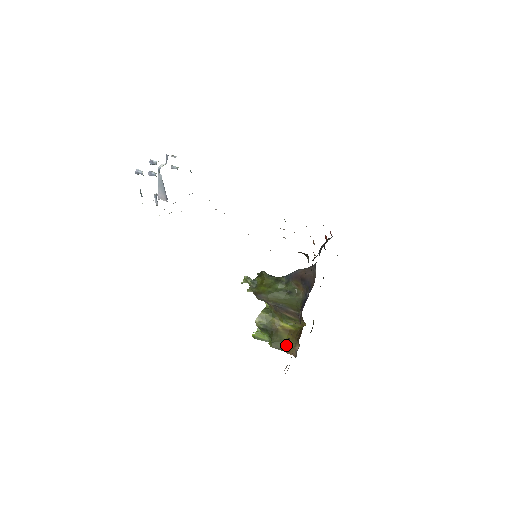
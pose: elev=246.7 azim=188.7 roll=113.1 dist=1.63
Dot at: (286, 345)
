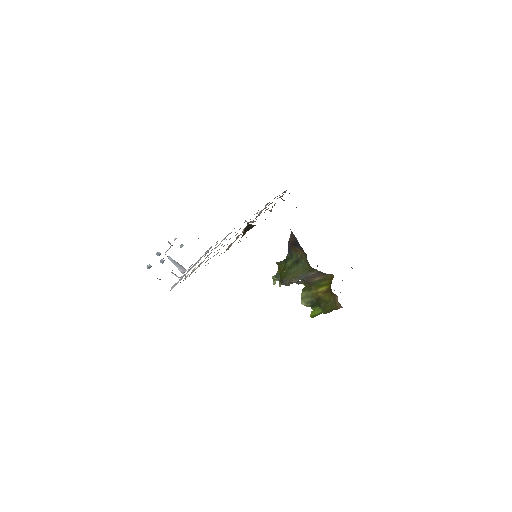
Dot at: occluded
